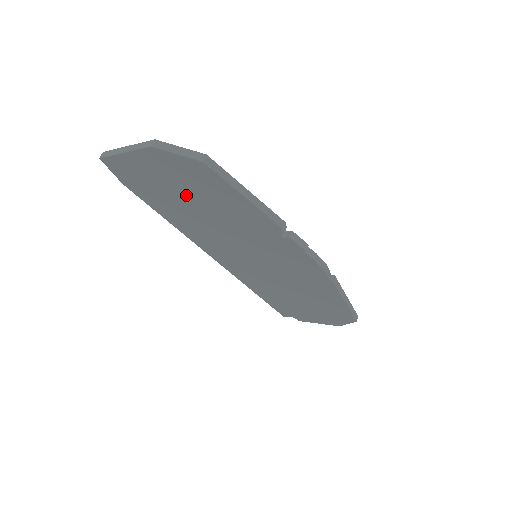
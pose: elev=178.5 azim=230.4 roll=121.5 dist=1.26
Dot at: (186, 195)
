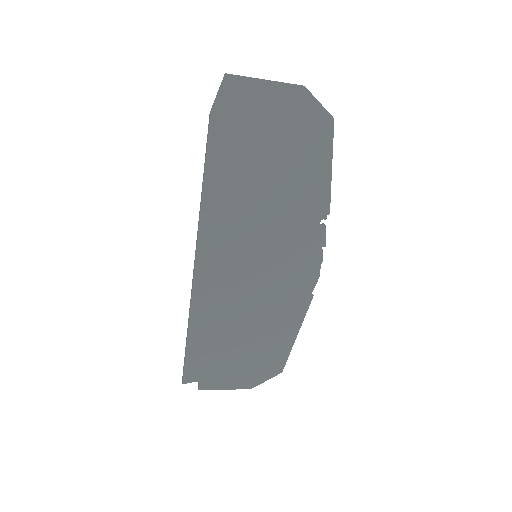
Dot at: (274, 150)
